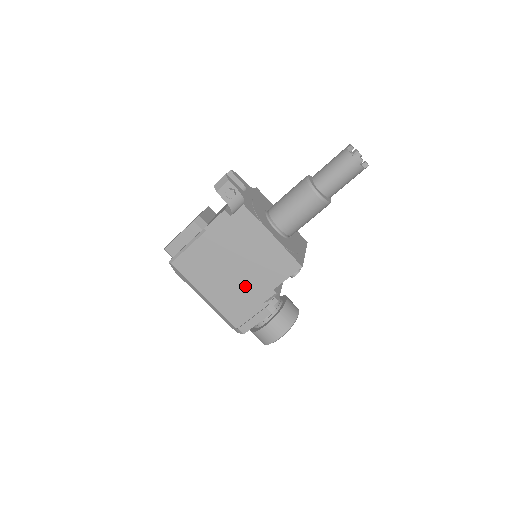
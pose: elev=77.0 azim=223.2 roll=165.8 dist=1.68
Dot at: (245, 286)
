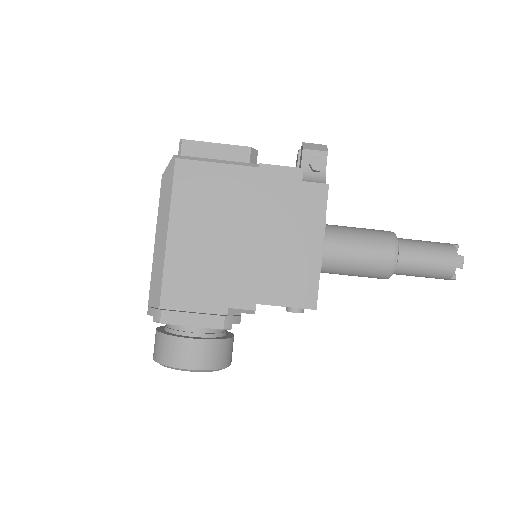
Dot at: (230, 268)
